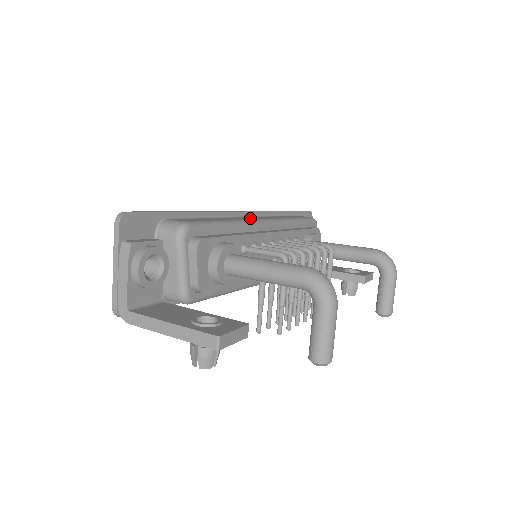
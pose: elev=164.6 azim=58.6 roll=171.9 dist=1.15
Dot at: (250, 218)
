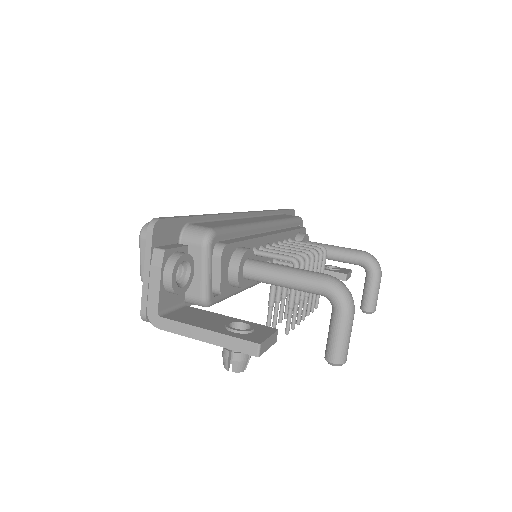
Dot at: (254, 220)
